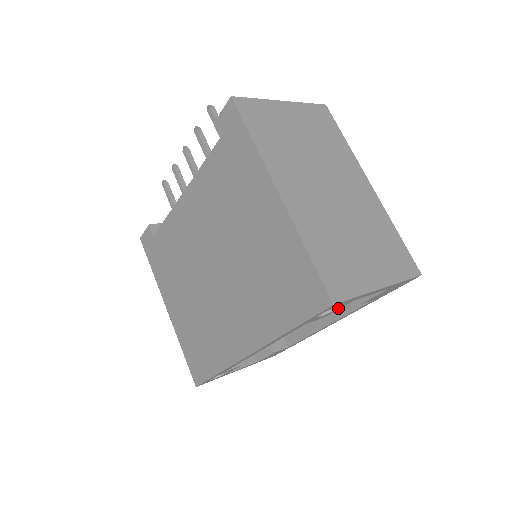
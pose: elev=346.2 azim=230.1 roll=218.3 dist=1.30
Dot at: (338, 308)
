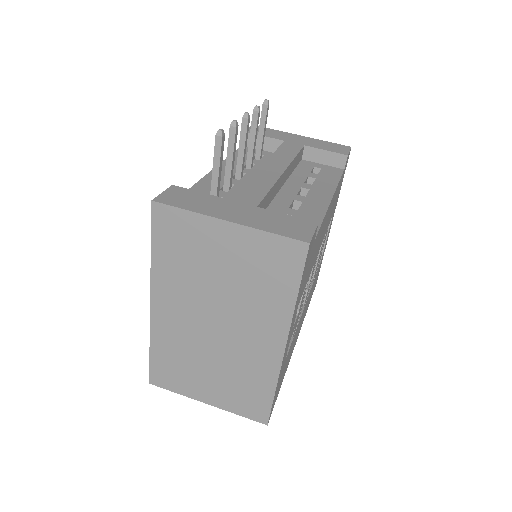
Dot at: occluded
